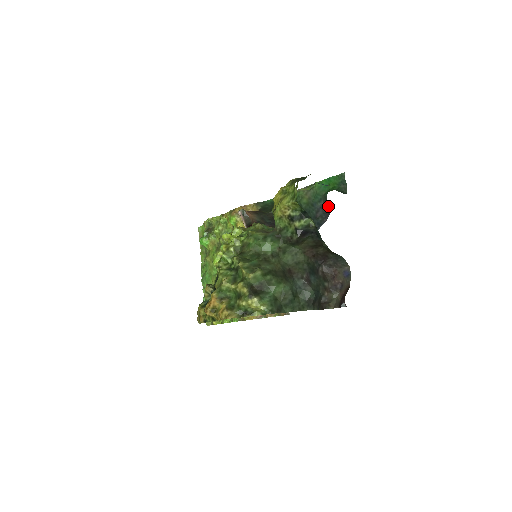
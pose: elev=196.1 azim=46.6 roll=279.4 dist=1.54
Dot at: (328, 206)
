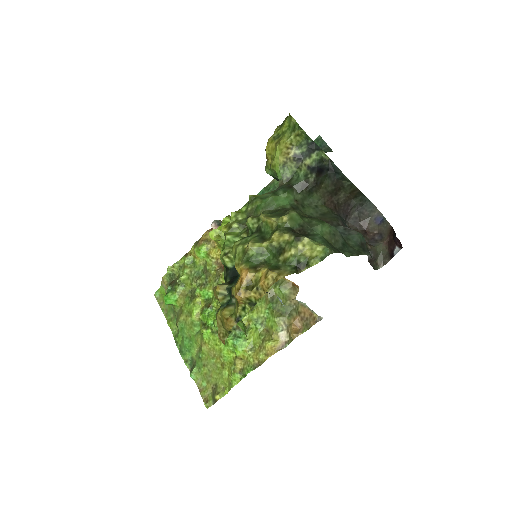
Dot at: occluded
